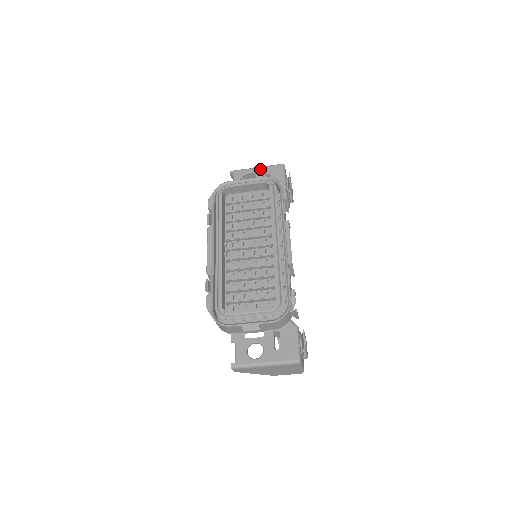
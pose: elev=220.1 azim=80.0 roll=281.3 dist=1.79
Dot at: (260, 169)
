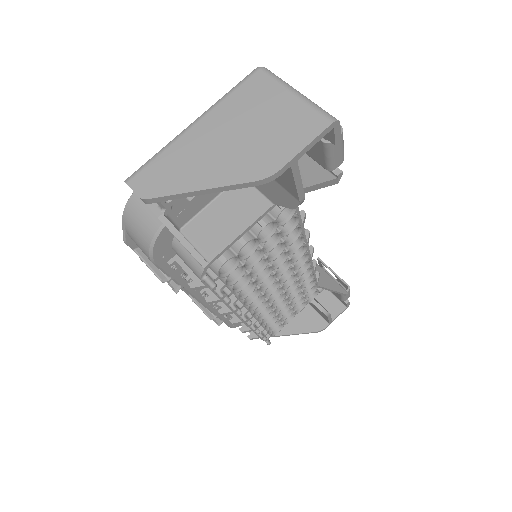
Dot at: occluded
